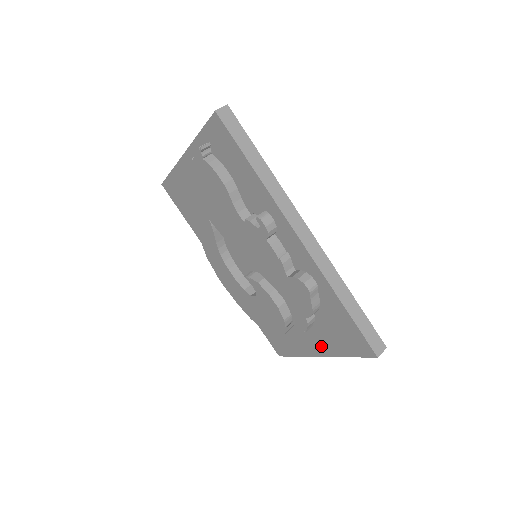
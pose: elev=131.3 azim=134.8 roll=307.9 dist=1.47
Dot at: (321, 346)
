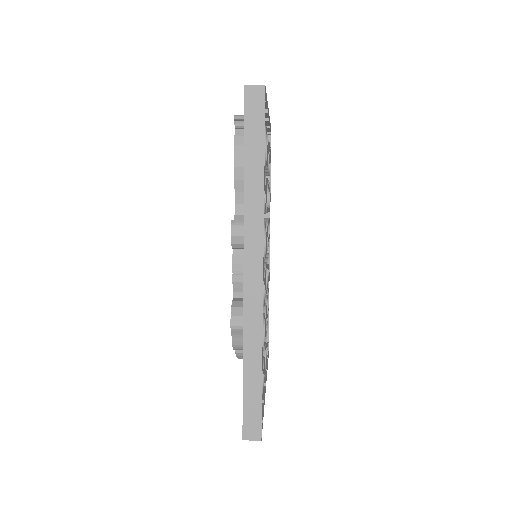
Dot at: occluded
